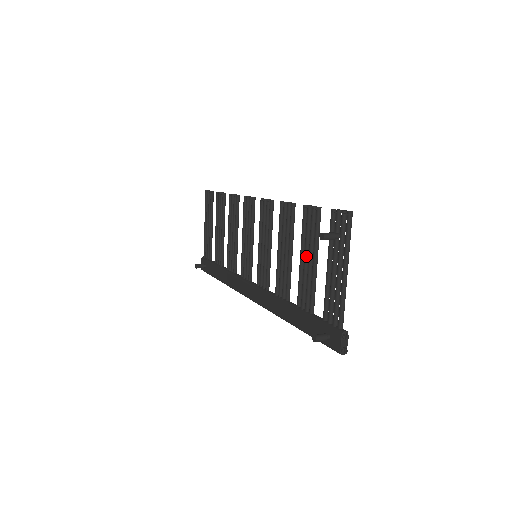
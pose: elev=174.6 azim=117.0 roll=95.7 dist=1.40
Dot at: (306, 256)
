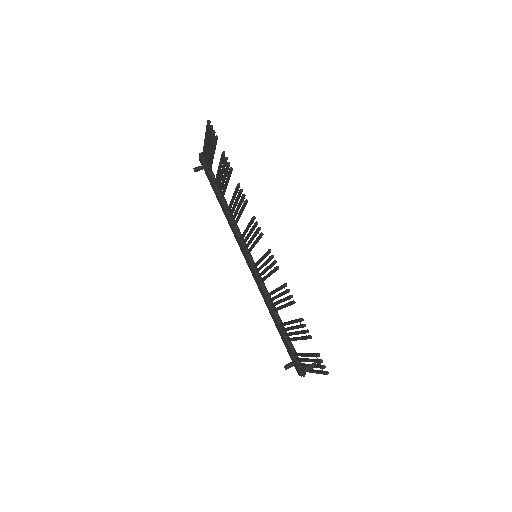
Dot at: (293, 329)
